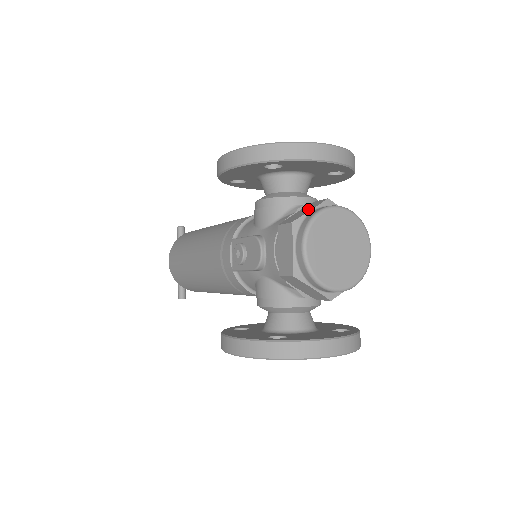
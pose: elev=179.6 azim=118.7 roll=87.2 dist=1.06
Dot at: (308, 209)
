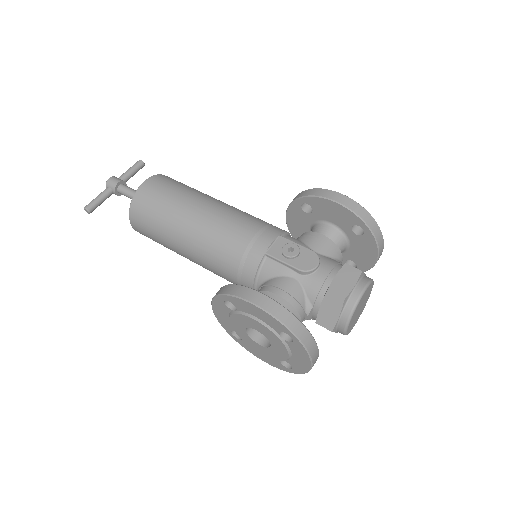
Dot at: occluded
